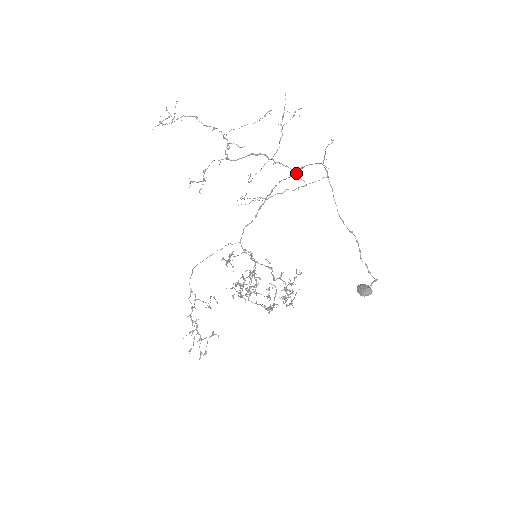
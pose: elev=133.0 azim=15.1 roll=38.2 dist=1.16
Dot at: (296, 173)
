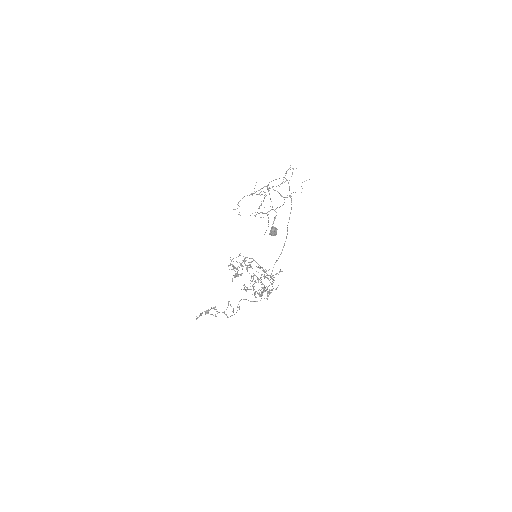
Dot at: (280, 194)
